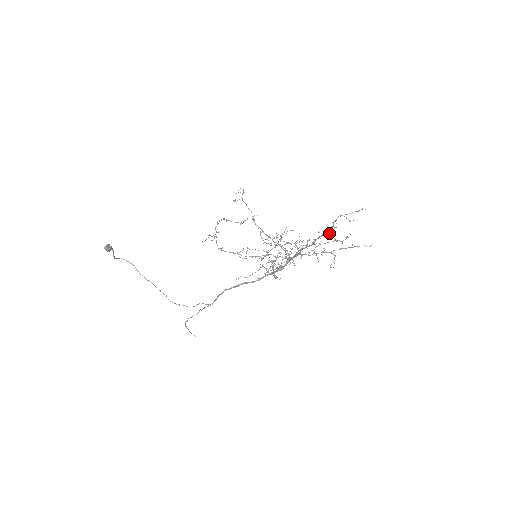
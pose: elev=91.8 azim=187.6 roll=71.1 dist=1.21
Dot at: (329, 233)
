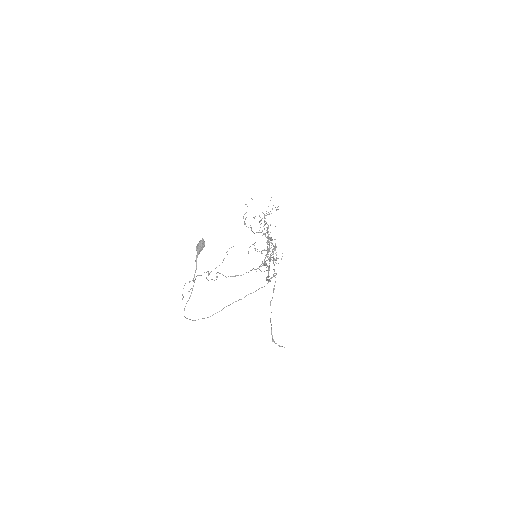
Dot at: occluded
